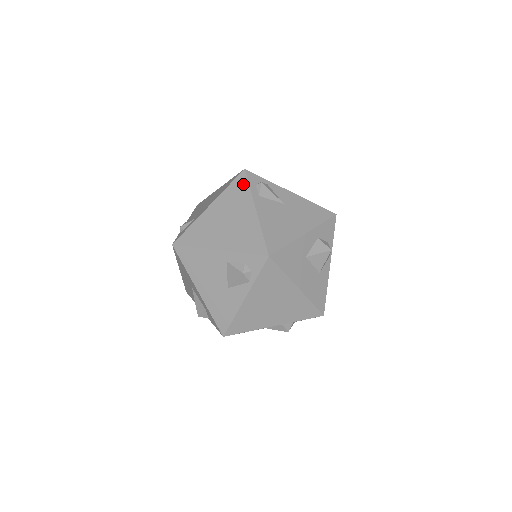
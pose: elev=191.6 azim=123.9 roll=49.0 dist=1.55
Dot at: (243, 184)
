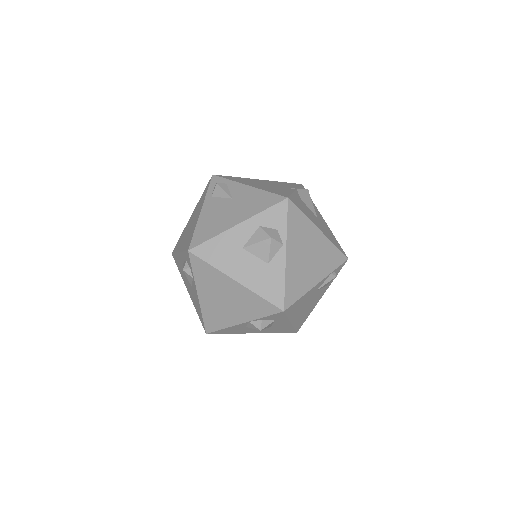
Dot at: (207, 189)
